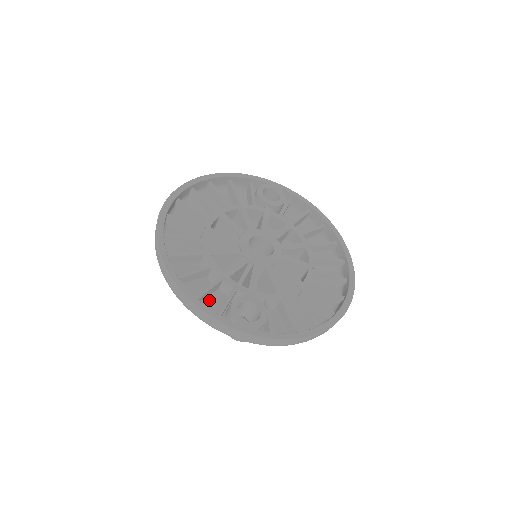
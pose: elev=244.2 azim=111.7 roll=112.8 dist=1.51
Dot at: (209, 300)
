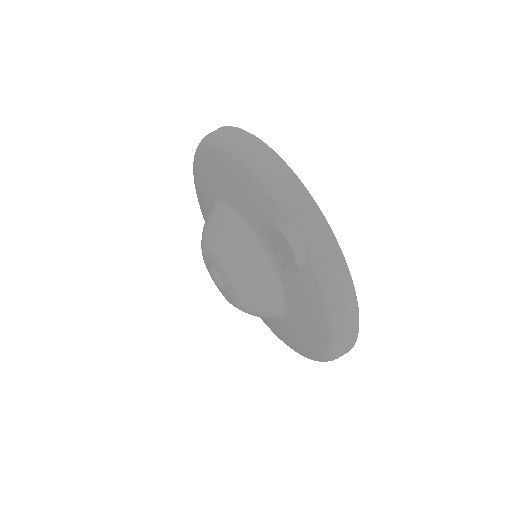
Dot at: occluded
